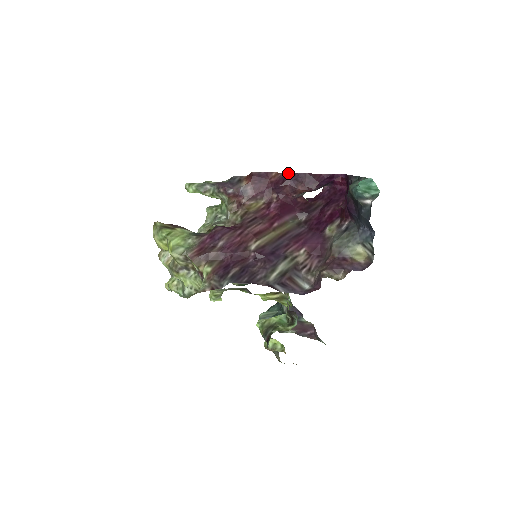
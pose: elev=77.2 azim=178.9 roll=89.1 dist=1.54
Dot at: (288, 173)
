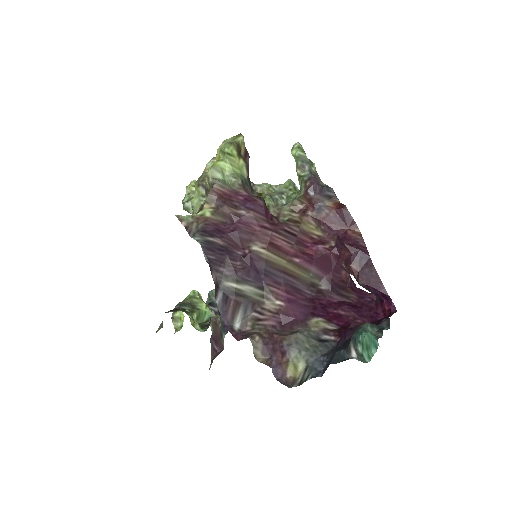
Dot at: (365, 245)
